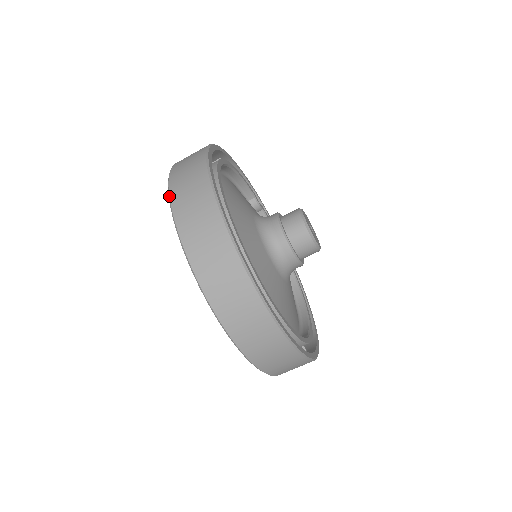
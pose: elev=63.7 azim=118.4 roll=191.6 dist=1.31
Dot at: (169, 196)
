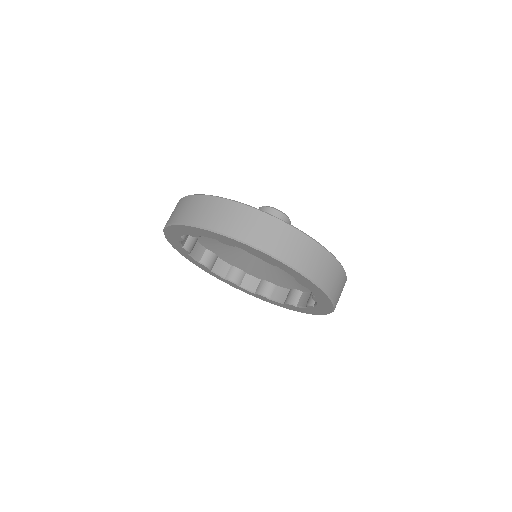
Dot at: (197, 226)
